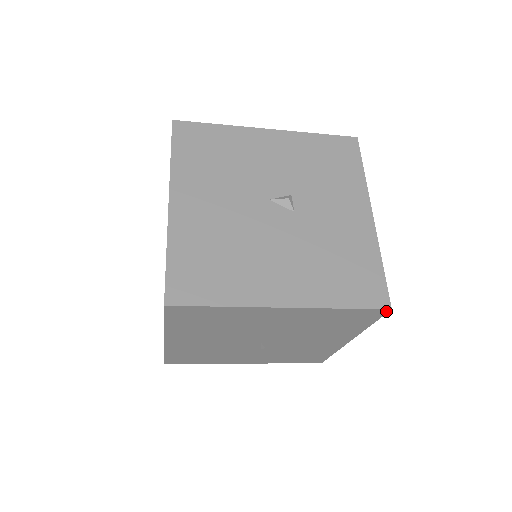
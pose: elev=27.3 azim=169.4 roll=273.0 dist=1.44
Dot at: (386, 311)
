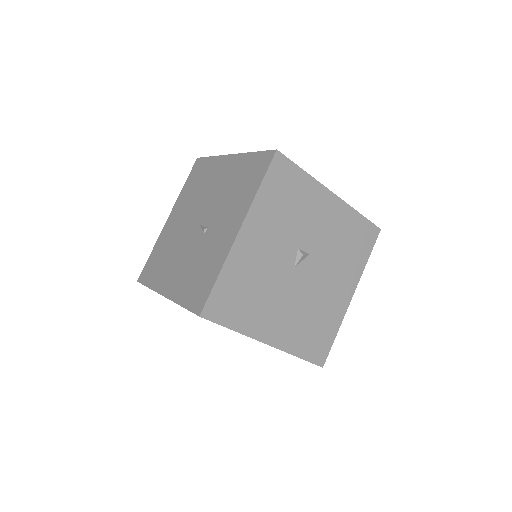
Dot at: (377, 231)
